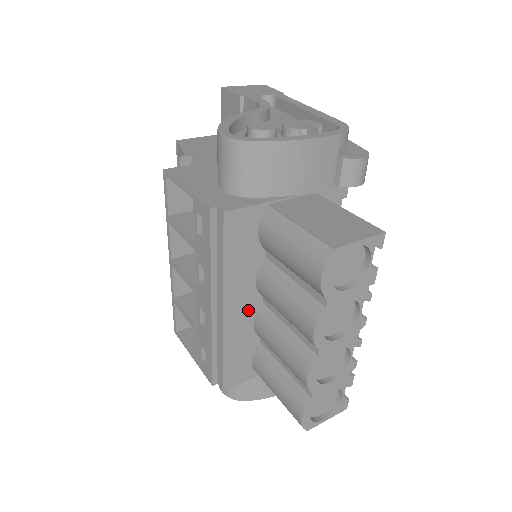
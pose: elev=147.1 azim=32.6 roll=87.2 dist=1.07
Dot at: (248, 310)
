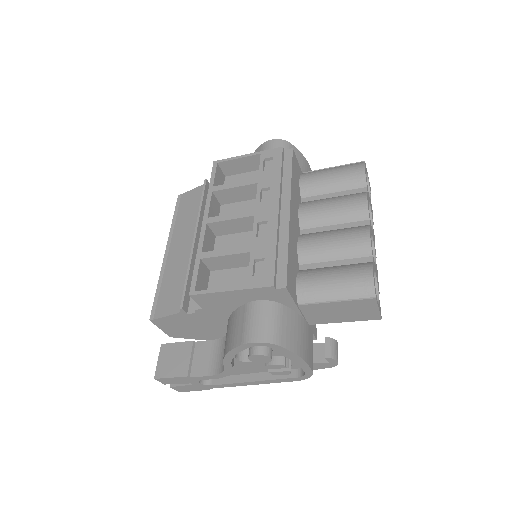
Dot at: (296, 229)
